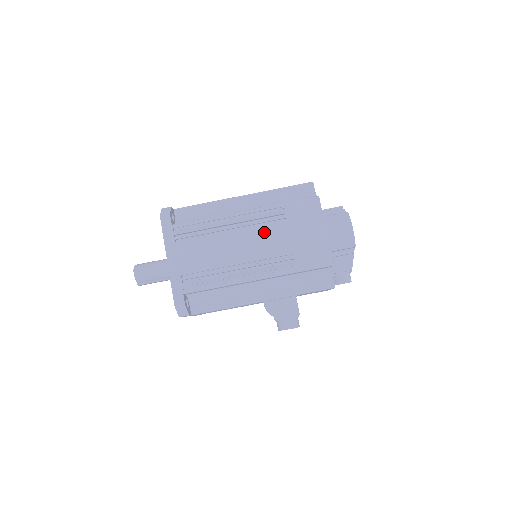
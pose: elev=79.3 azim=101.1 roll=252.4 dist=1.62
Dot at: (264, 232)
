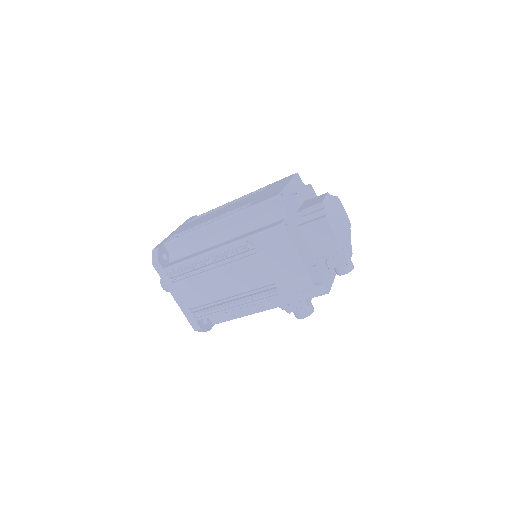
Dot at: (242, 266)
